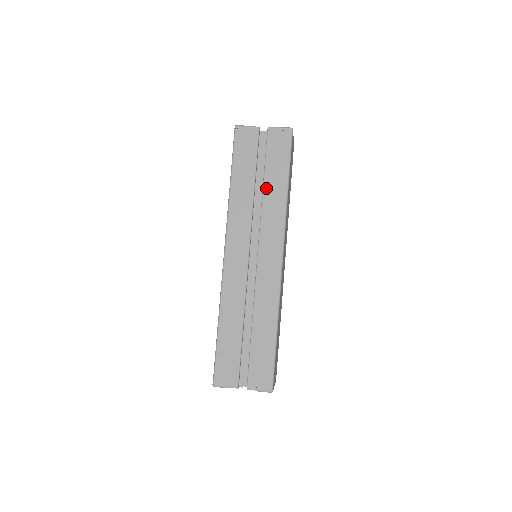
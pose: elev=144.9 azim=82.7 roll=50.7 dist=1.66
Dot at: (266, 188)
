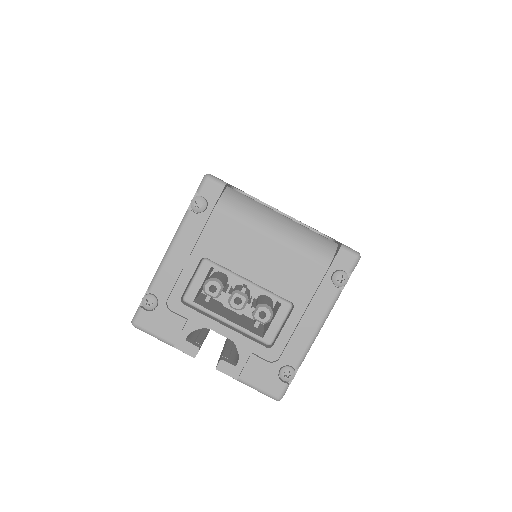
Dot at: occluded
